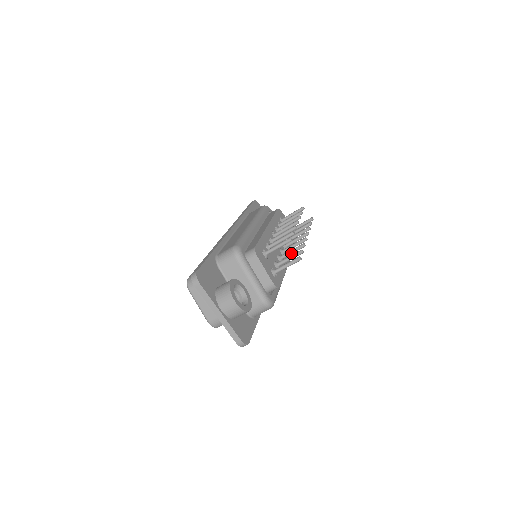
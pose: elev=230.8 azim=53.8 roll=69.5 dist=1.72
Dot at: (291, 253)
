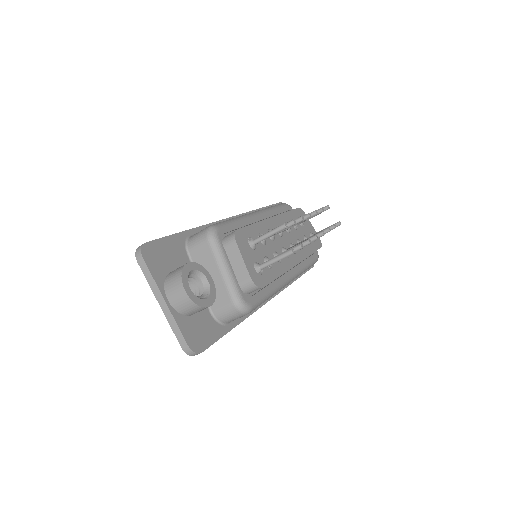
Dot at: occluded
